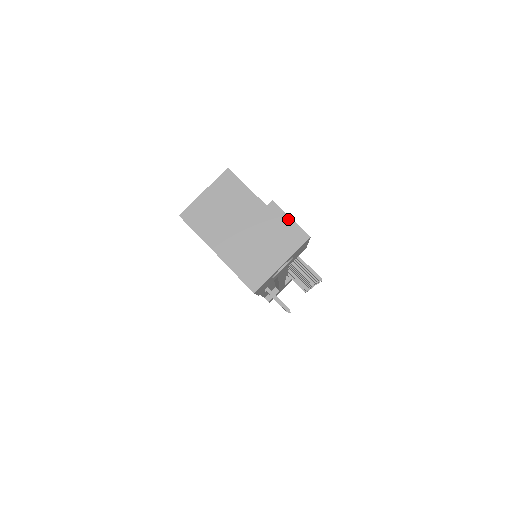
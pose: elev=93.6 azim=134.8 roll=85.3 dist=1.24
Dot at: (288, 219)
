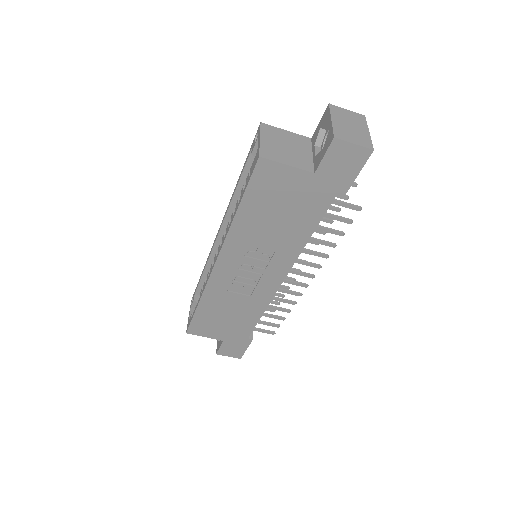
Dot at: (346, 110)
